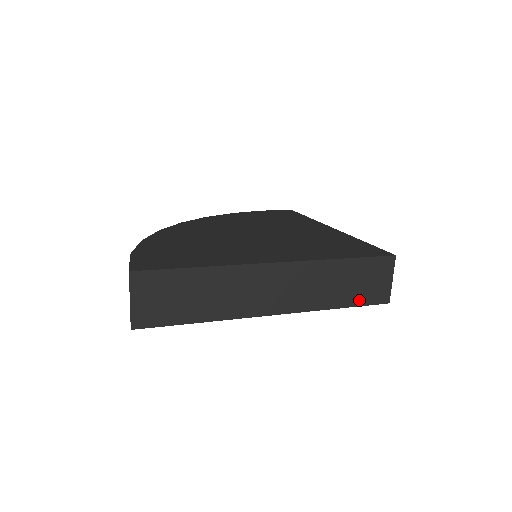
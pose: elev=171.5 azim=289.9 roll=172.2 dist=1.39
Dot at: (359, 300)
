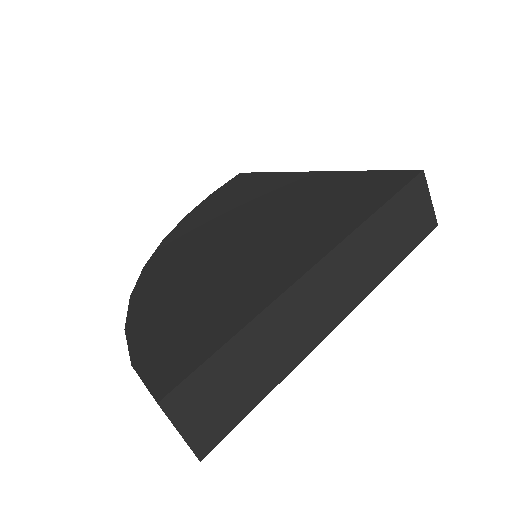
Dot at: (410, 243)
